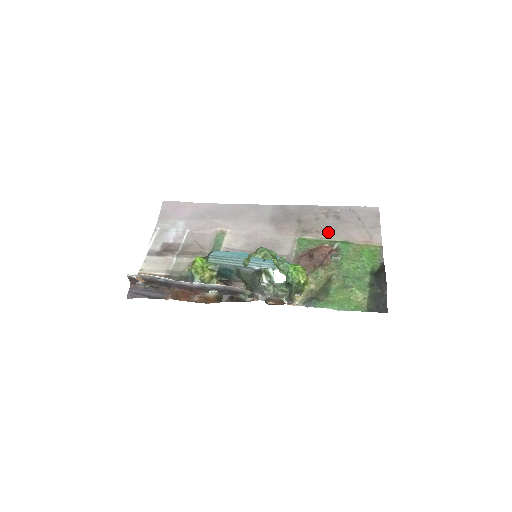
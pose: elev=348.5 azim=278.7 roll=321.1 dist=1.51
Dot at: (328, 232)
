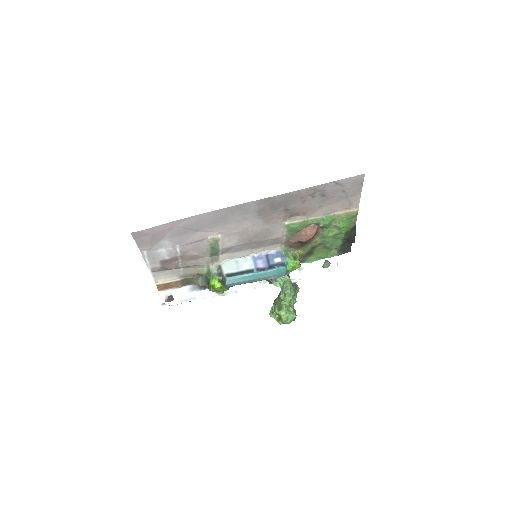
Dot at: (314, 211)
